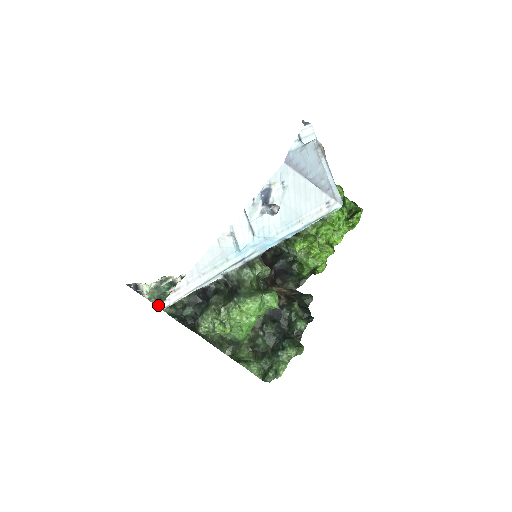
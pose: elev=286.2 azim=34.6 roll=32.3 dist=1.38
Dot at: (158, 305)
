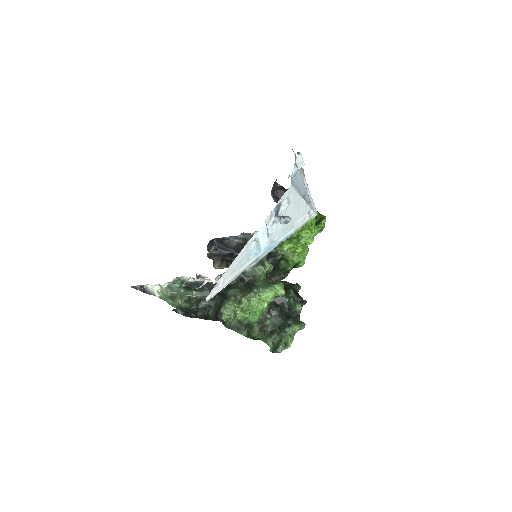
Dot at: (169, 302)
